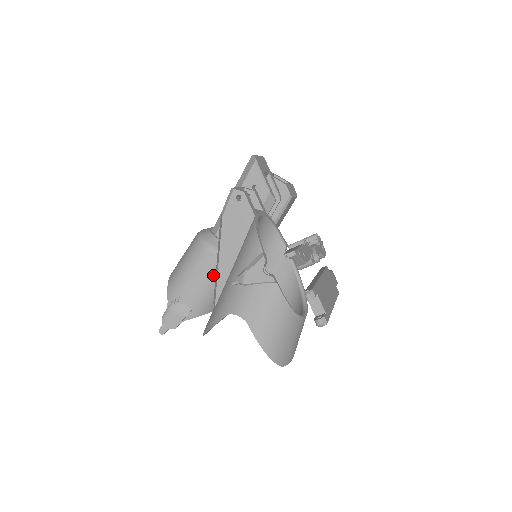
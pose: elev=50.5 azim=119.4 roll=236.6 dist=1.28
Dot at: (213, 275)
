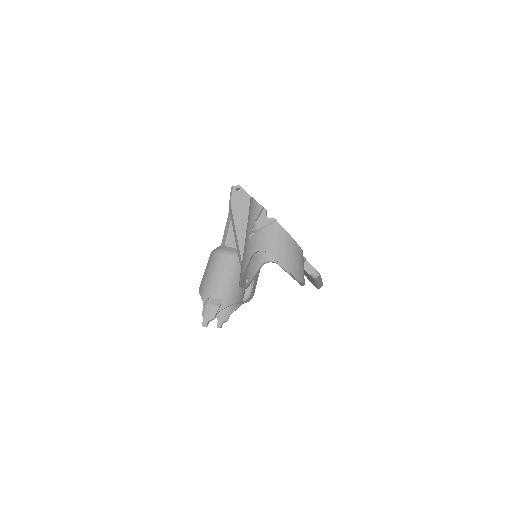
Dot at: (231, 270)
